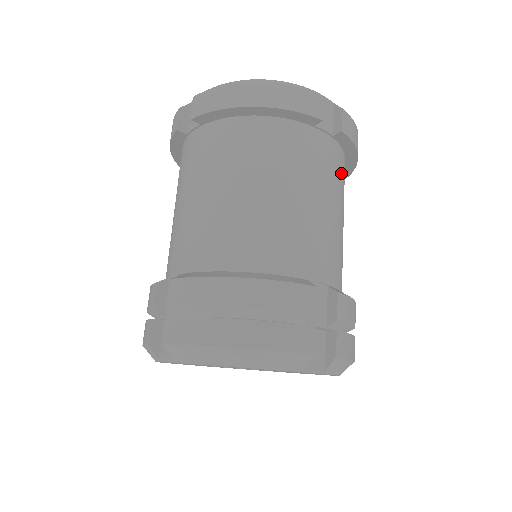
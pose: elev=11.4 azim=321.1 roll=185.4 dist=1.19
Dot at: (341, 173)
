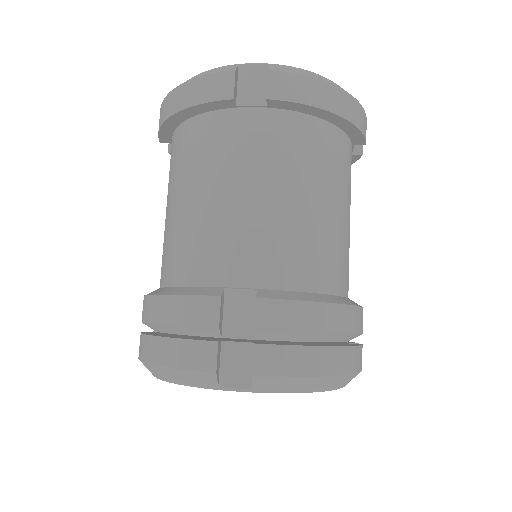
Dot at: occluded
